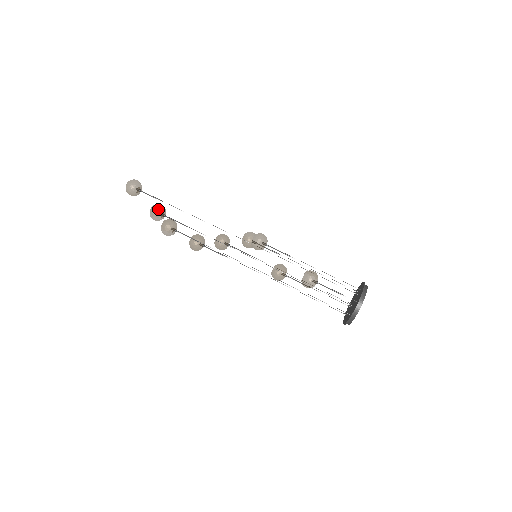
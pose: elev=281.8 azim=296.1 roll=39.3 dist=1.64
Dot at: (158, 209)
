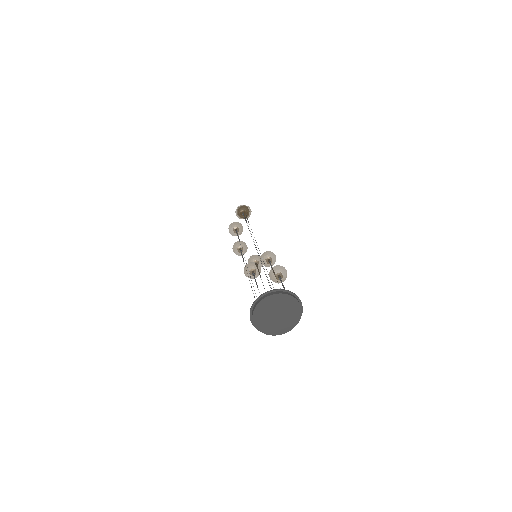
Dot at: occluded
